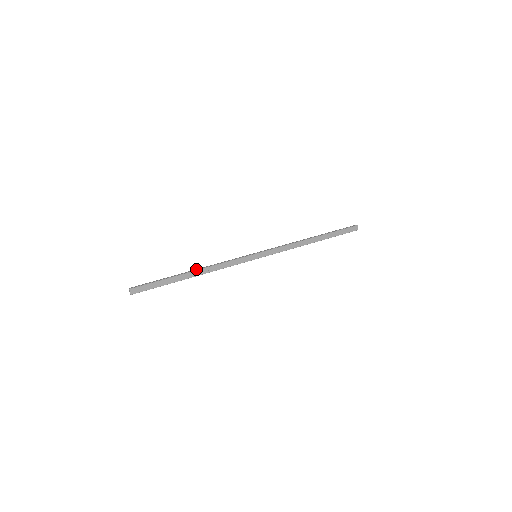
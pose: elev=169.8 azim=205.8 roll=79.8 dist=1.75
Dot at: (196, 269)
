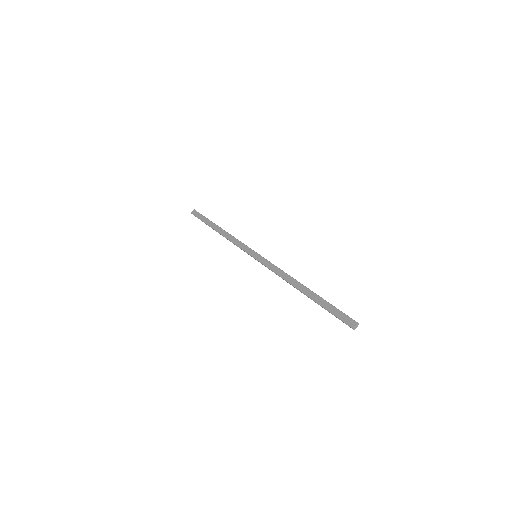
Dot at: occluded
